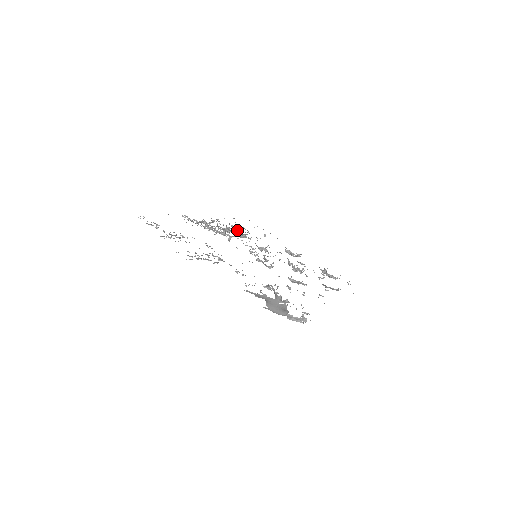
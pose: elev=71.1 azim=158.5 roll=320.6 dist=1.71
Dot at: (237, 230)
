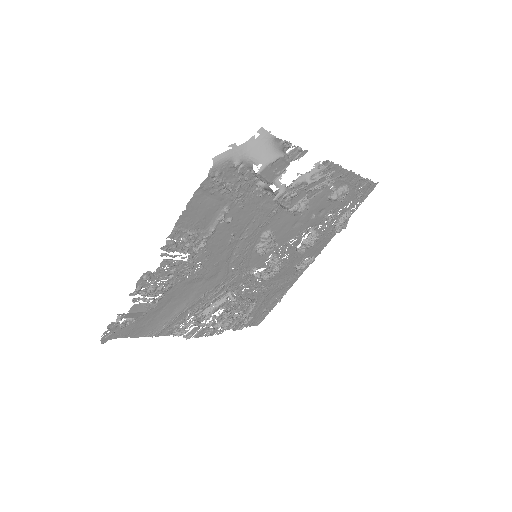
Dot at: (240, 303)
